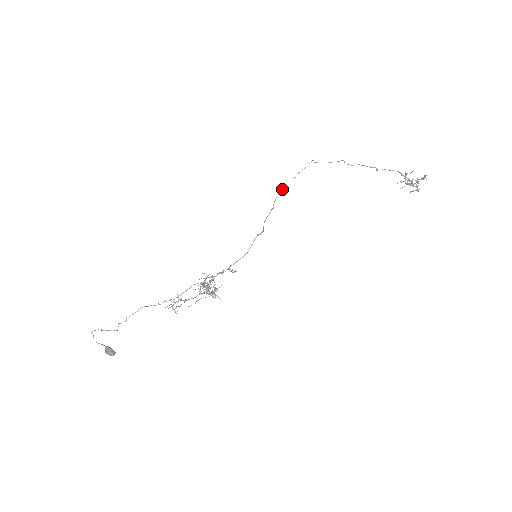
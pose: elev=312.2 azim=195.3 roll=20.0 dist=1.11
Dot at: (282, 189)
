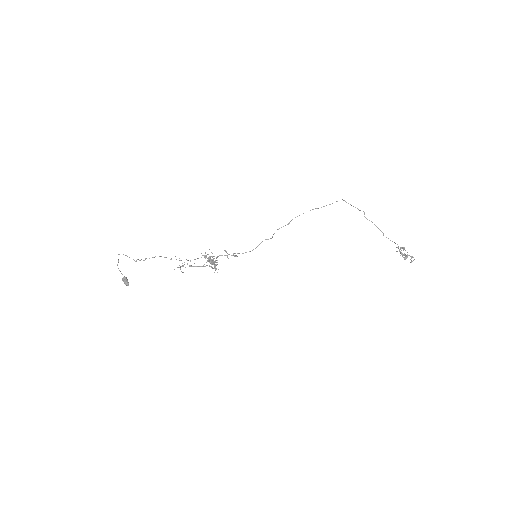
Dot at: occluded
